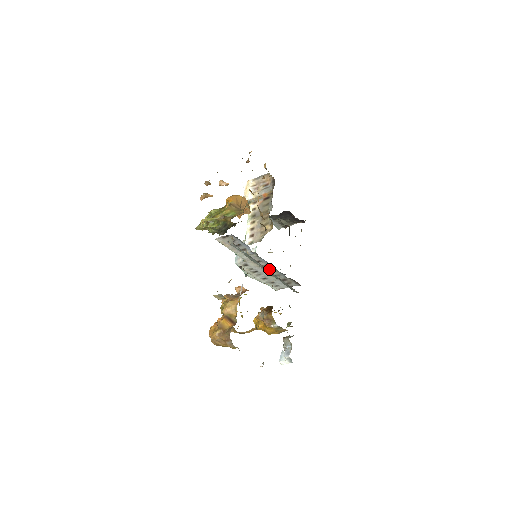
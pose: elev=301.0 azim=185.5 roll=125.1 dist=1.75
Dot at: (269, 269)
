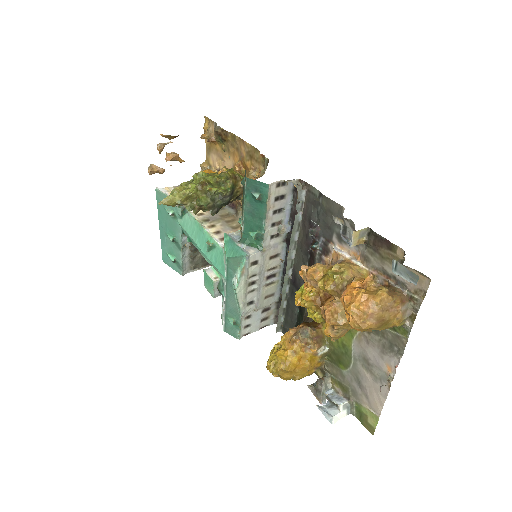
Dot at: (272, 278)
